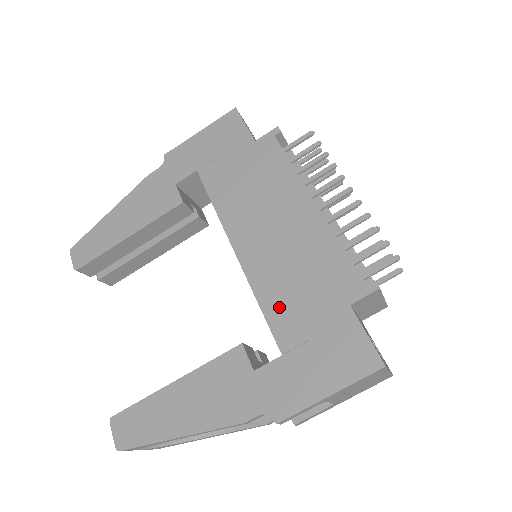
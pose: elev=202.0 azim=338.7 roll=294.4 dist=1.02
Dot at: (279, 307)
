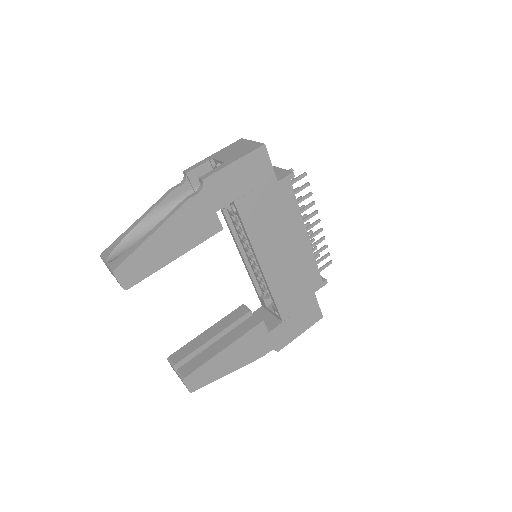
Dot at: (284, 298)
